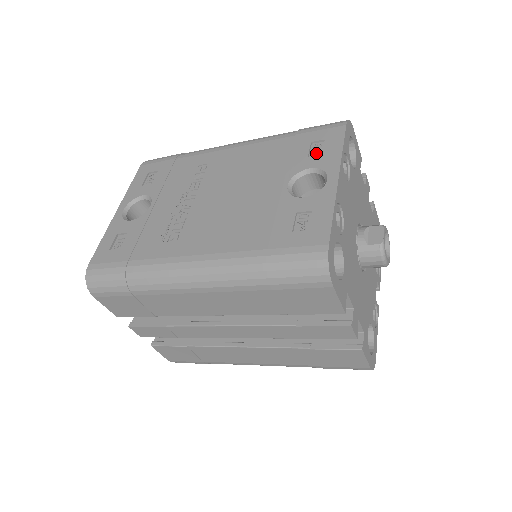
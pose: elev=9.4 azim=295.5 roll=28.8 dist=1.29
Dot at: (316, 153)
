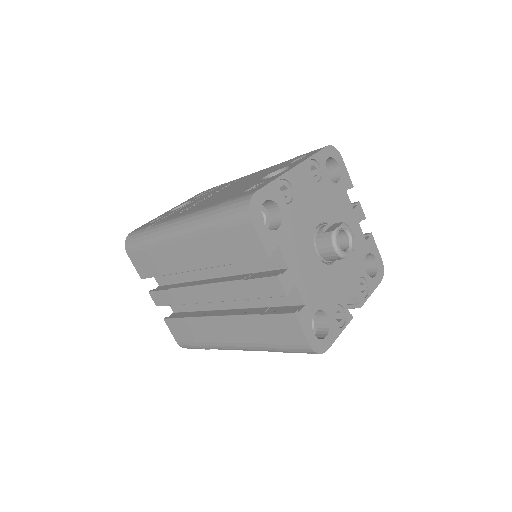
Dot at: occluded
